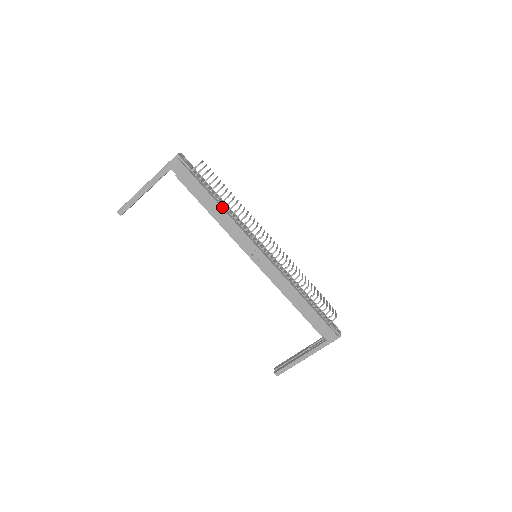
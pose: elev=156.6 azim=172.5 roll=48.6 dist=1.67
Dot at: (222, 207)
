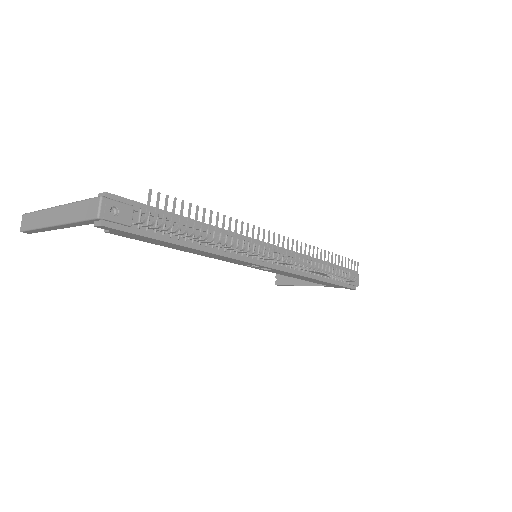
Dot at: (199, 248)
